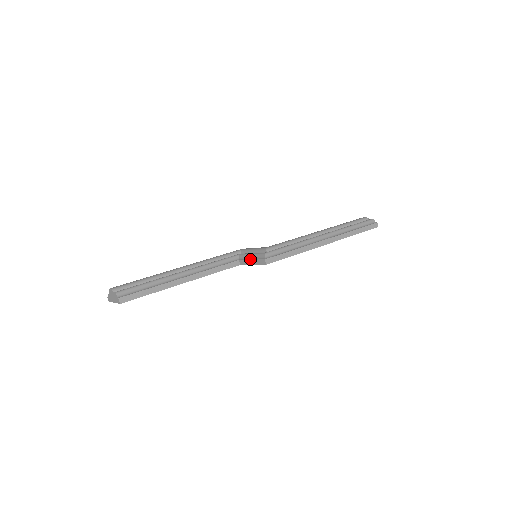
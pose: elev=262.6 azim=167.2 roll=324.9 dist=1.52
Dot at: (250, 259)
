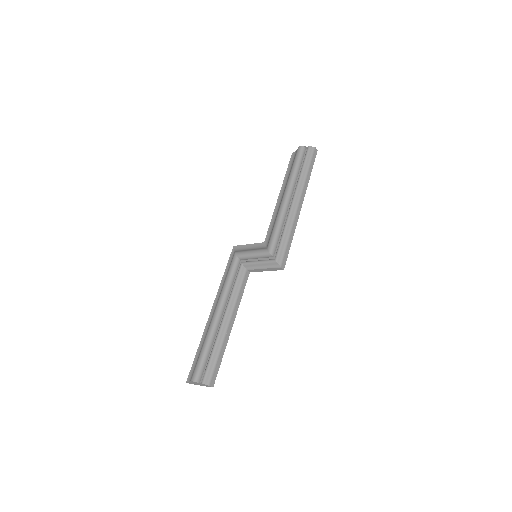
Dot at: (261, 268)
